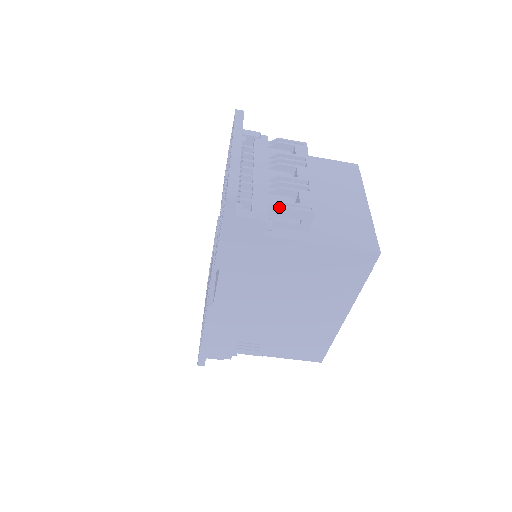
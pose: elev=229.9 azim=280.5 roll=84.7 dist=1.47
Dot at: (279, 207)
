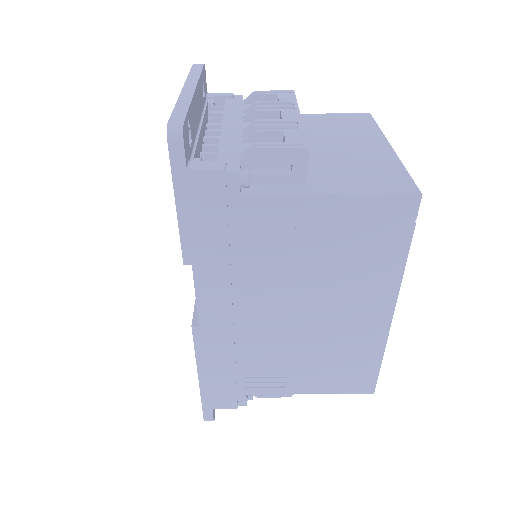
Dot at: (254, 149)
